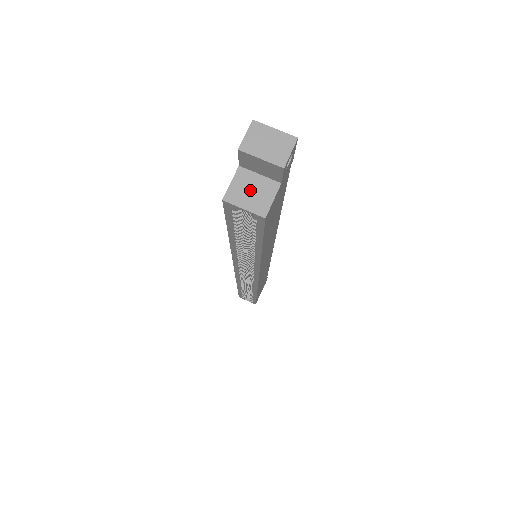
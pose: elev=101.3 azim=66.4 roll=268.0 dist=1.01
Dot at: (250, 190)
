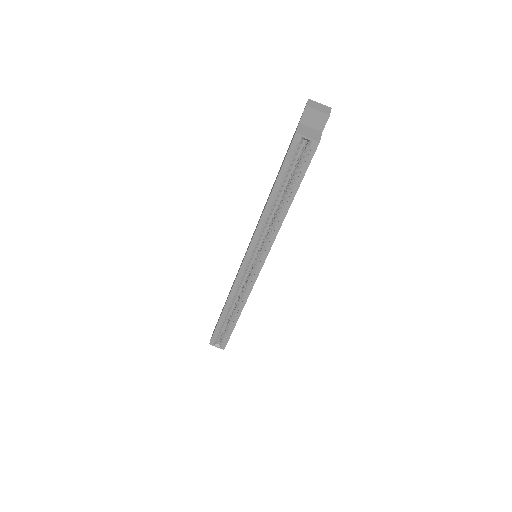
Dot at: (308, 132)
